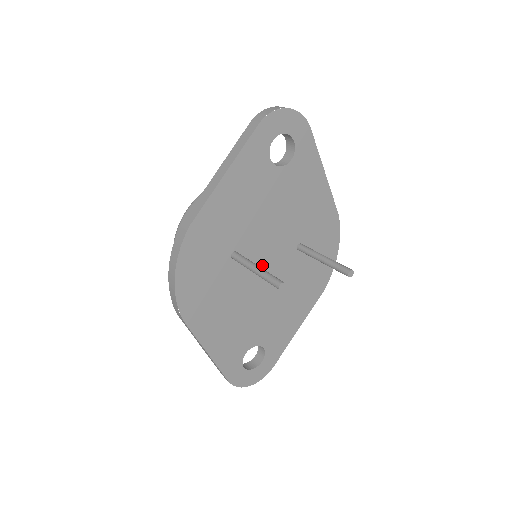
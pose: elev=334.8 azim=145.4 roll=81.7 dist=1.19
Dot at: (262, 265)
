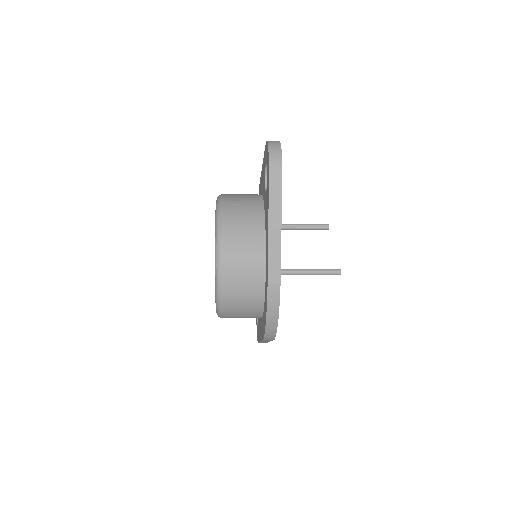
Dot at: occluded
